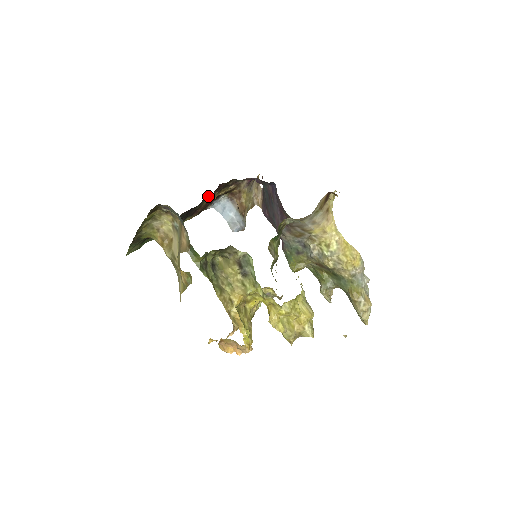
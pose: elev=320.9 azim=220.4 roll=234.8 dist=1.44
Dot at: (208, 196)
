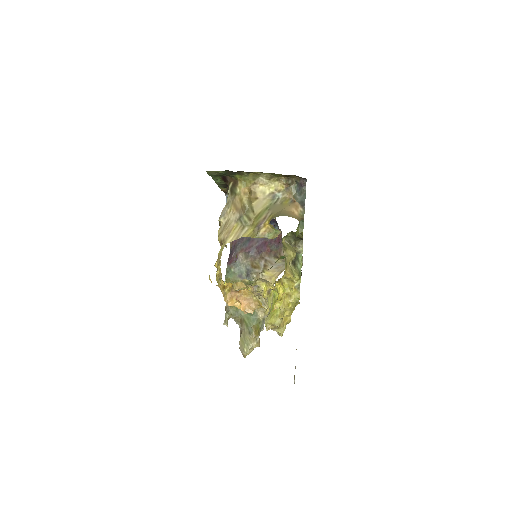
Dot at: occluded
